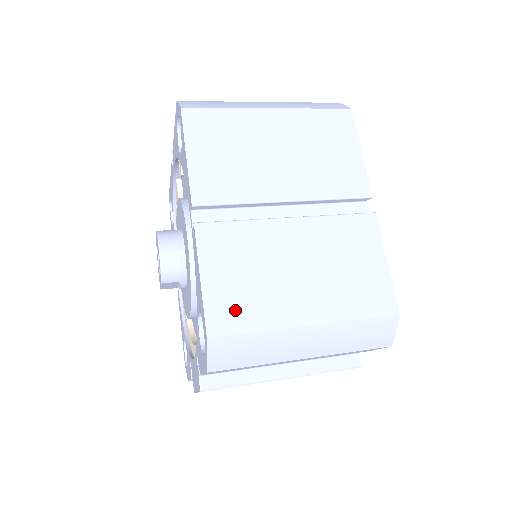
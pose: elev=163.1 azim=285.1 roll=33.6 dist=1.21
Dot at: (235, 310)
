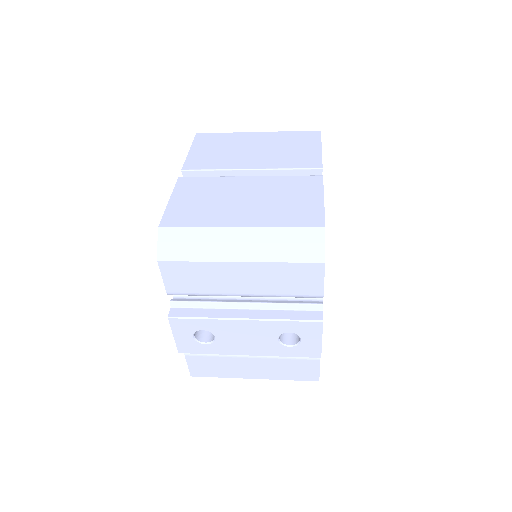
Dot at: (186, 215)
